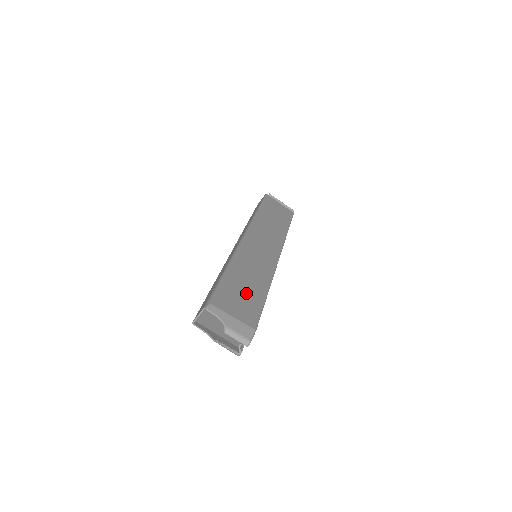
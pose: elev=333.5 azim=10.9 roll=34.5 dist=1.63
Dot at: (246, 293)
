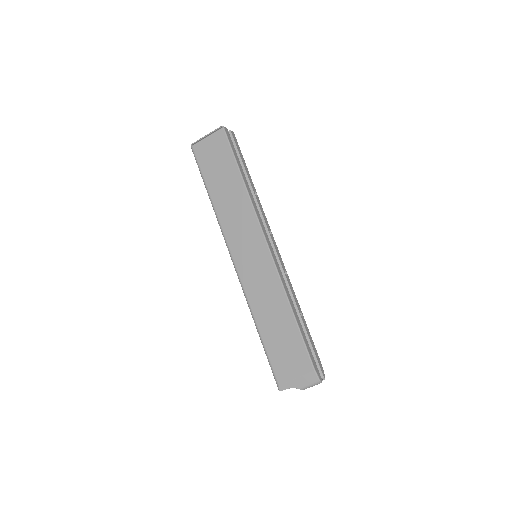
Dot at: (284, 340)
